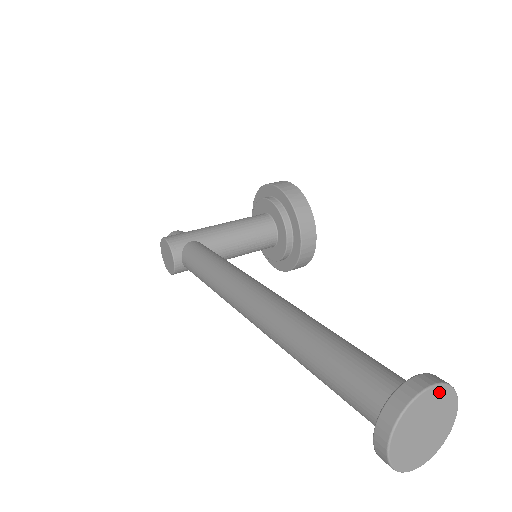
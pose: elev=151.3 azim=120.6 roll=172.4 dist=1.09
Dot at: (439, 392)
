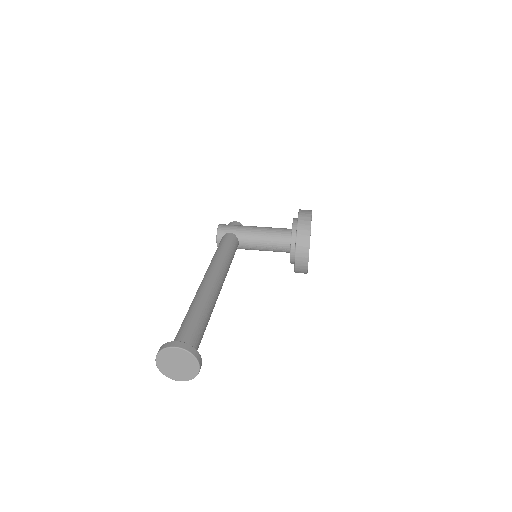
Dot at: (183, 352)
